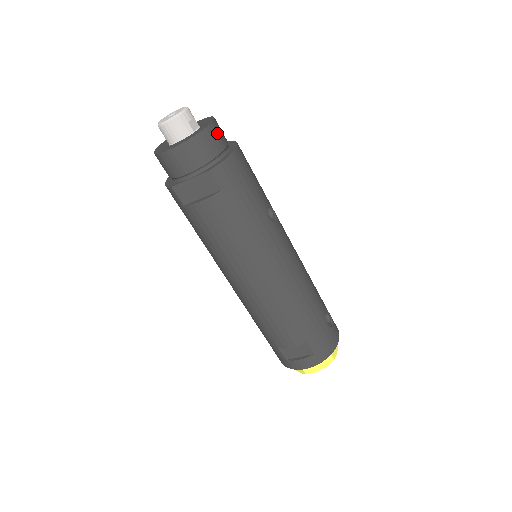
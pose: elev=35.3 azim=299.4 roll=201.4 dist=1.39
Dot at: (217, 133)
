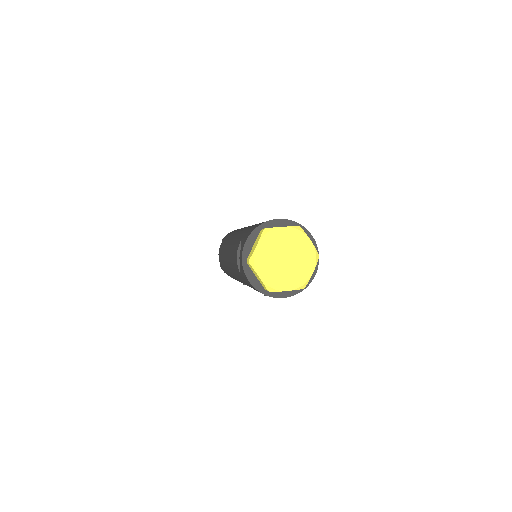
Dot at: occluded
